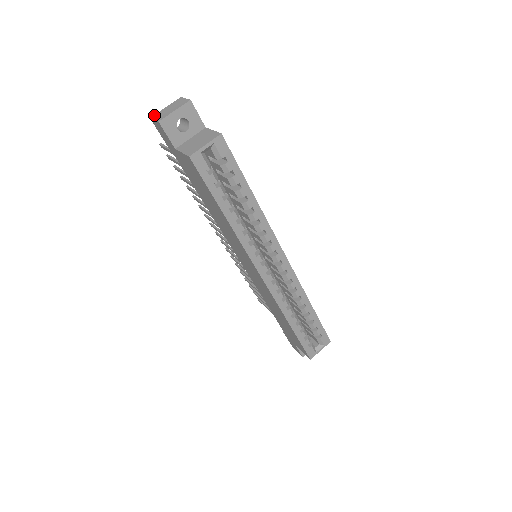
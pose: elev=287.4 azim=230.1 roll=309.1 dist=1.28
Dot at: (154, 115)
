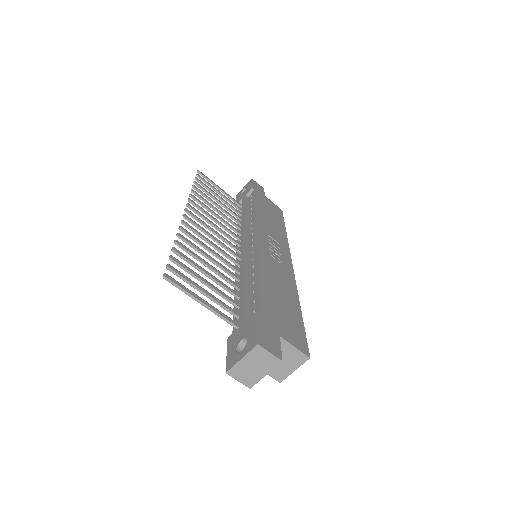
Dot at: (231, 371)
